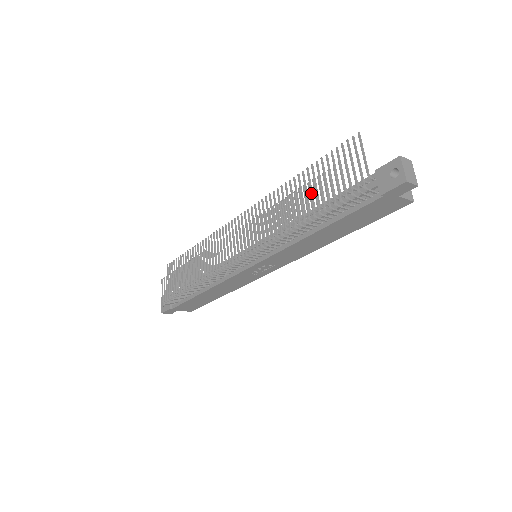
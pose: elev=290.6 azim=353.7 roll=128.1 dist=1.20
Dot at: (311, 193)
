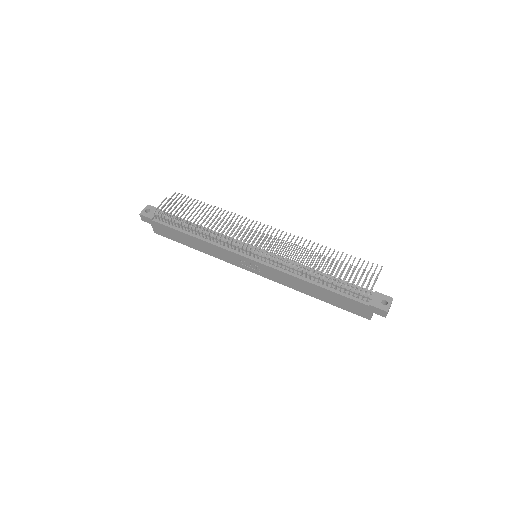
Dot at: occluded
